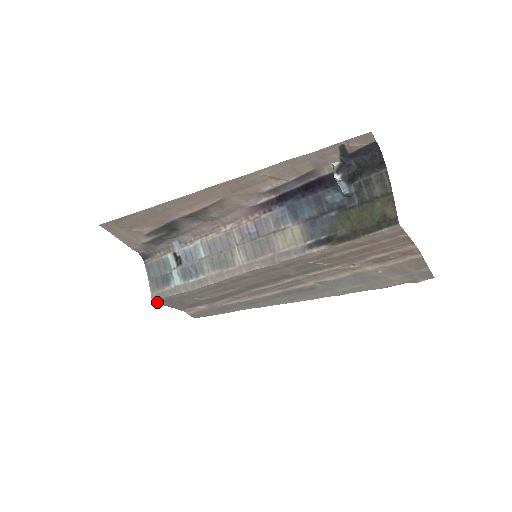
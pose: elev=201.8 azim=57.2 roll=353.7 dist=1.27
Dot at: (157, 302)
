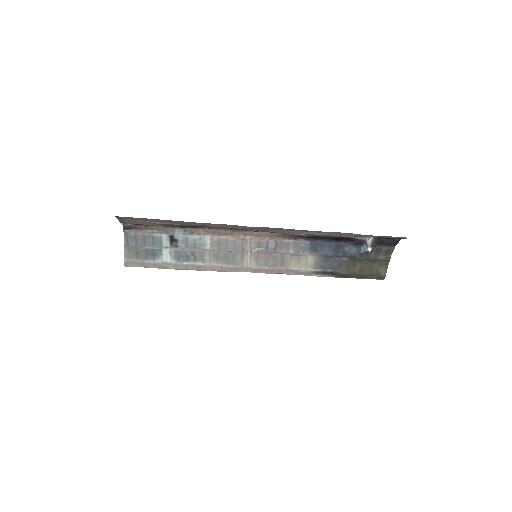
Dot at: (127, 265)
